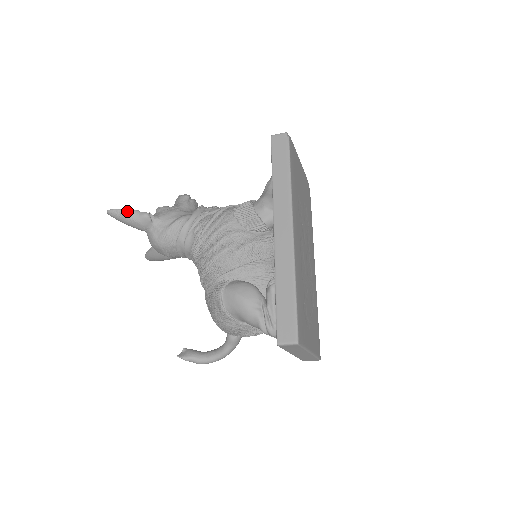
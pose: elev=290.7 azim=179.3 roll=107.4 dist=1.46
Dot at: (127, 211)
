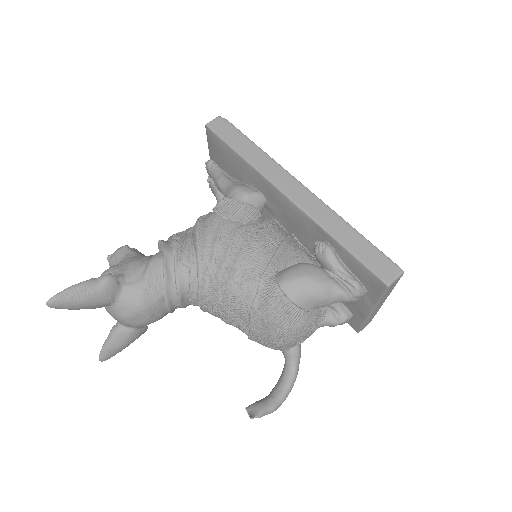
Dot at: (79, 285)
